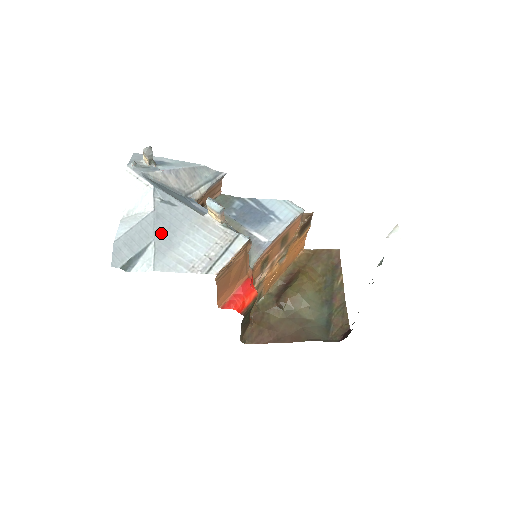
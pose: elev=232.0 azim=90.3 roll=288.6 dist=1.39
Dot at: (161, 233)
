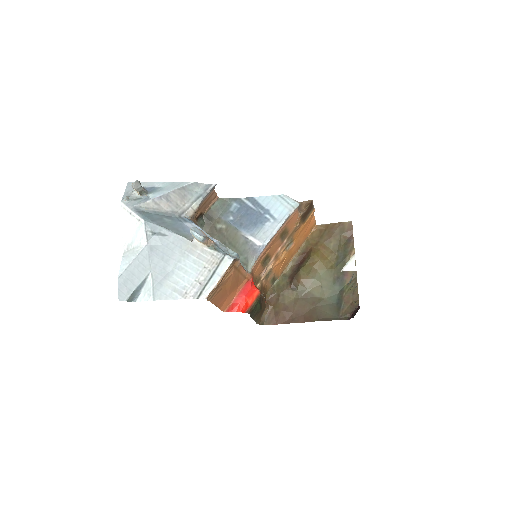
Dot at: (156, 264)
